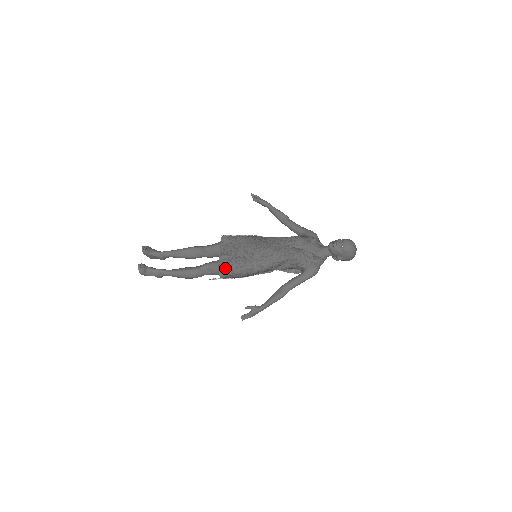
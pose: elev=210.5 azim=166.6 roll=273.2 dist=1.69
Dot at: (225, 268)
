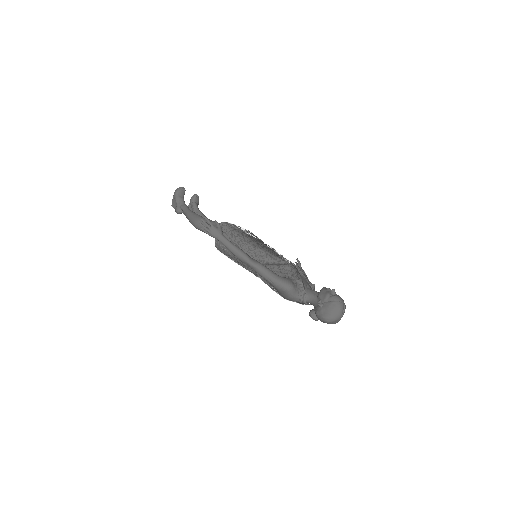
Dot at: (231, 225)
